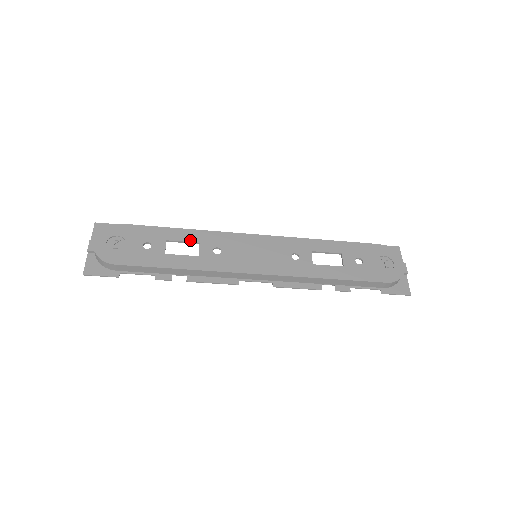
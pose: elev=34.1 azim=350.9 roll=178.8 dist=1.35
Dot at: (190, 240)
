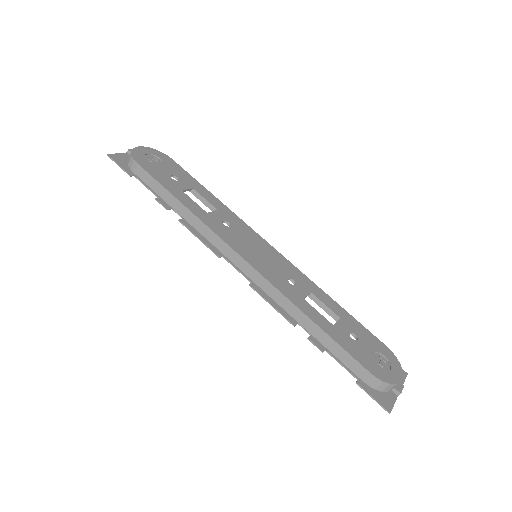
Dot at: (212, 203)
